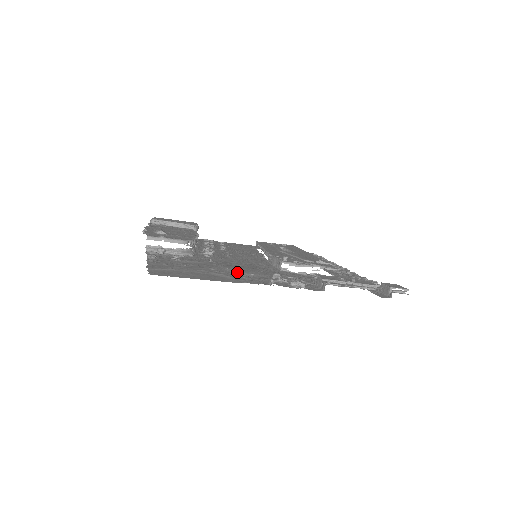
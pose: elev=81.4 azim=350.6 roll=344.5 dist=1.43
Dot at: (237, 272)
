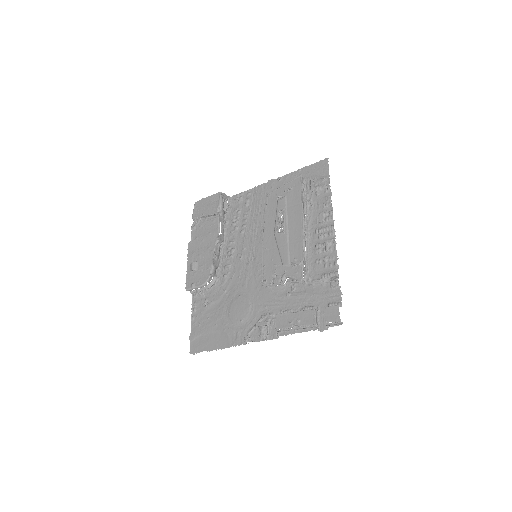
Dot at: (233, 320)
